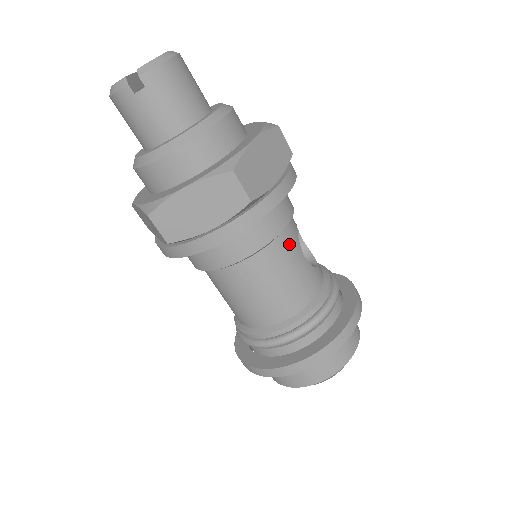
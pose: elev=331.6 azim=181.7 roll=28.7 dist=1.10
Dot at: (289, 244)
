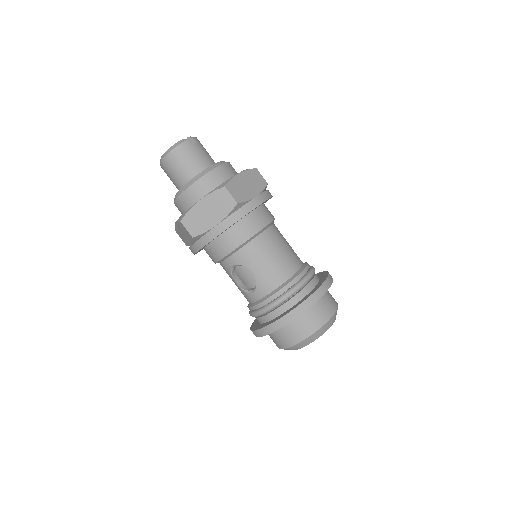
Dot at: occluded
